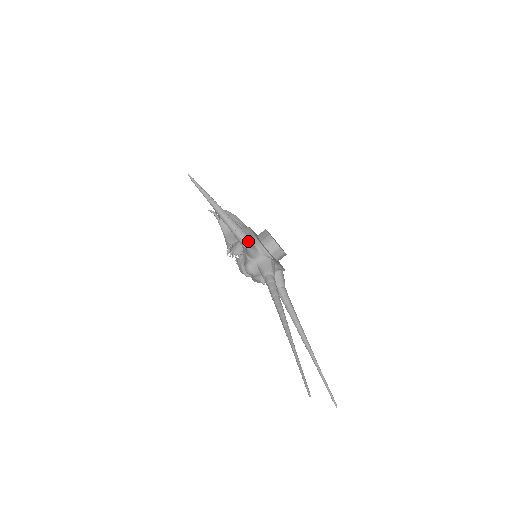
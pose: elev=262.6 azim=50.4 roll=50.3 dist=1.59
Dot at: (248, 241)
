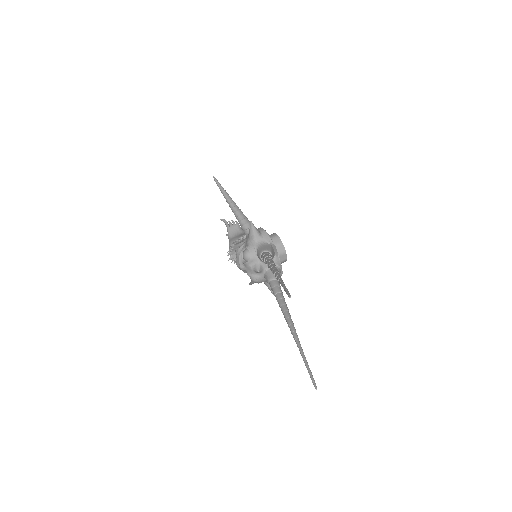
Dot at: occluded
